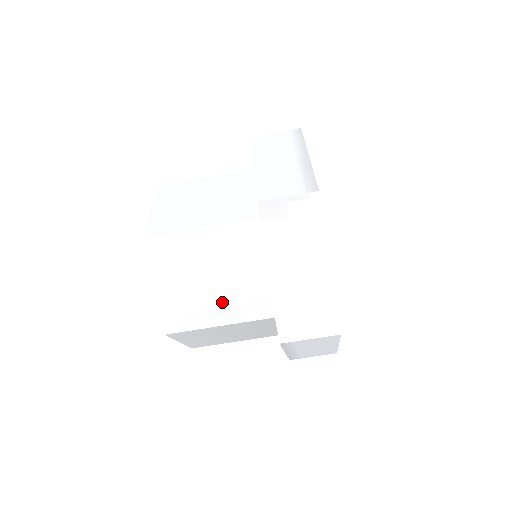
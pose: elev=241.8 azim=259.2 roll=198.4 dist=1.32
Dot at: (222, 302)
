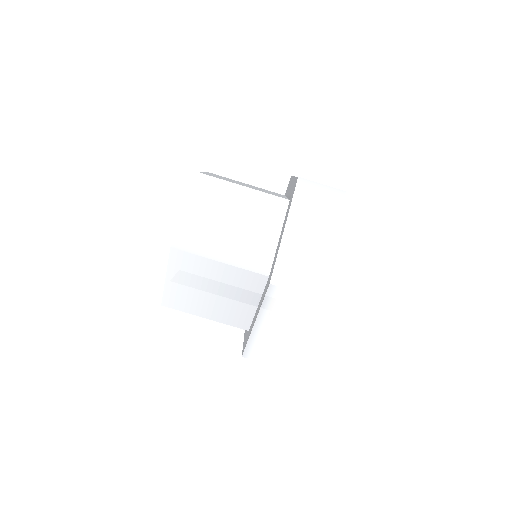
Dot at: (232, 244)
